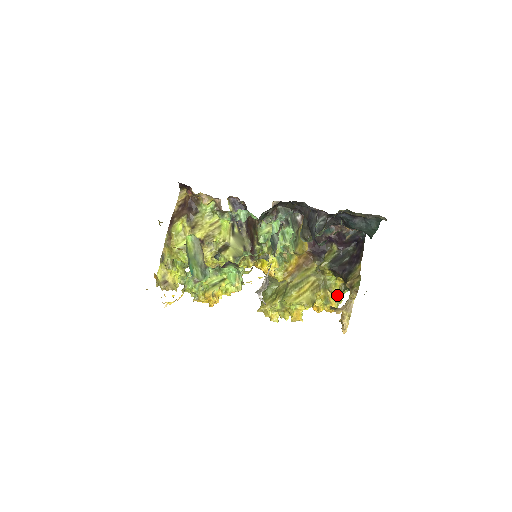
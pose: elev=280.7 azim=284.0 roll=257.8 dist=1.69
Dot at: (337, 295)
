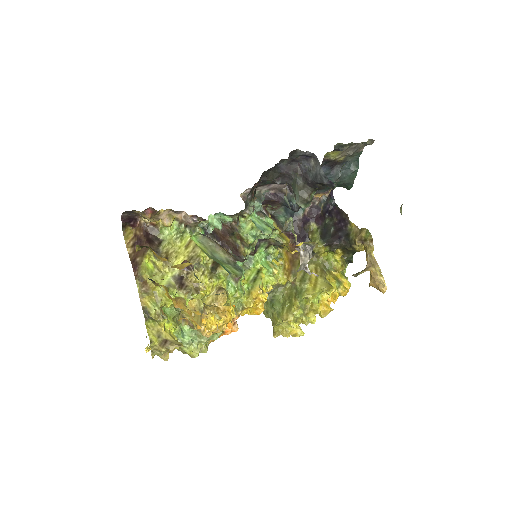
Dot at: (342, 272)
